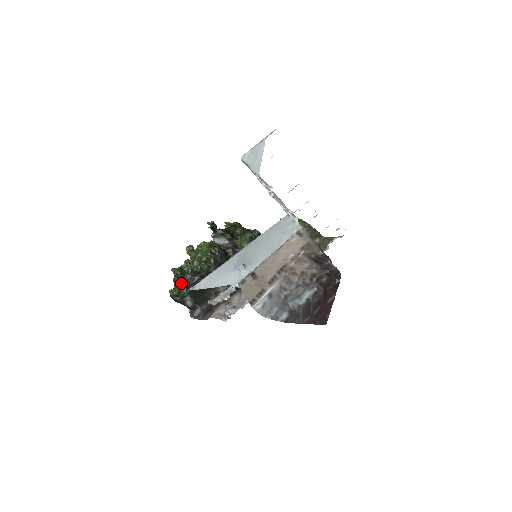
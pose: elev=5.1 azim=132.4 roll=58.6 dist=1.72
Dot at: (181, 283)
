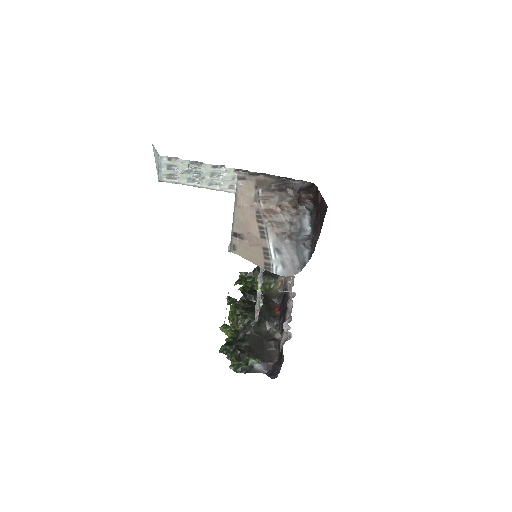
Dot at: (234, 352)
